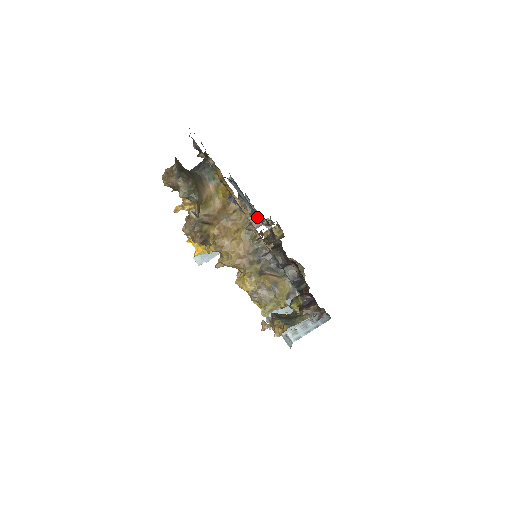
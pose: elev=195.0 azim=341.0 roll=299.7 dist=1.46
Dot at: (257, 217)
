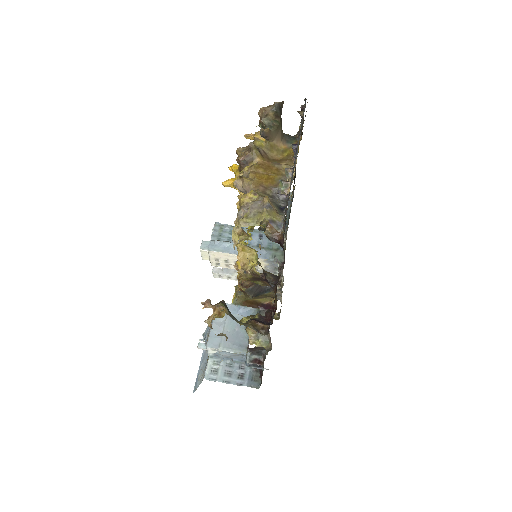
Dot at: (285, 230)
